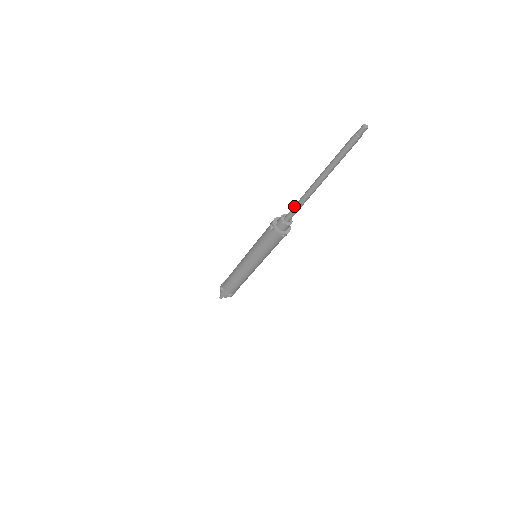
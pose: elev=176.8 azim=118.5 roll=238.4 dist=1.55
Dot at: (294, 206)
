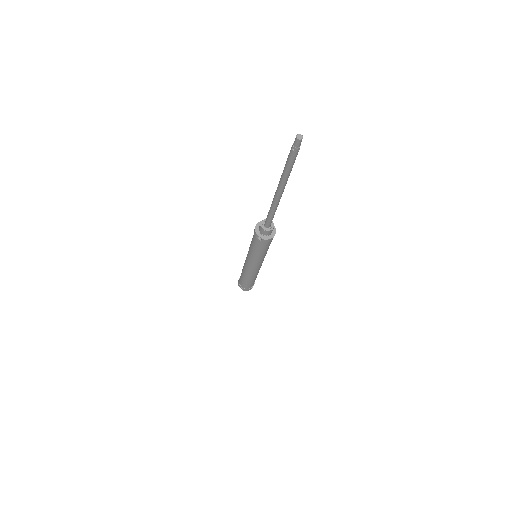
Dot at: (268, 216)
